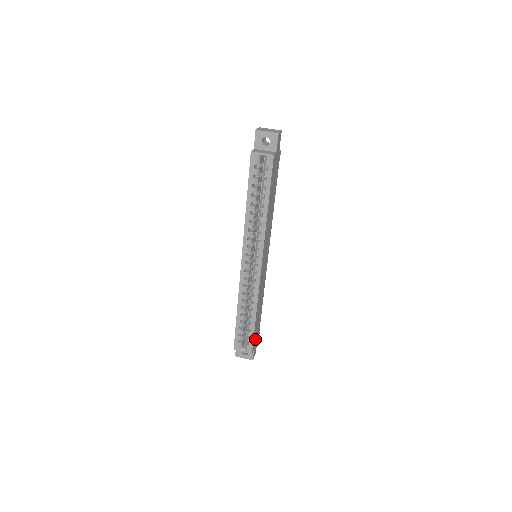
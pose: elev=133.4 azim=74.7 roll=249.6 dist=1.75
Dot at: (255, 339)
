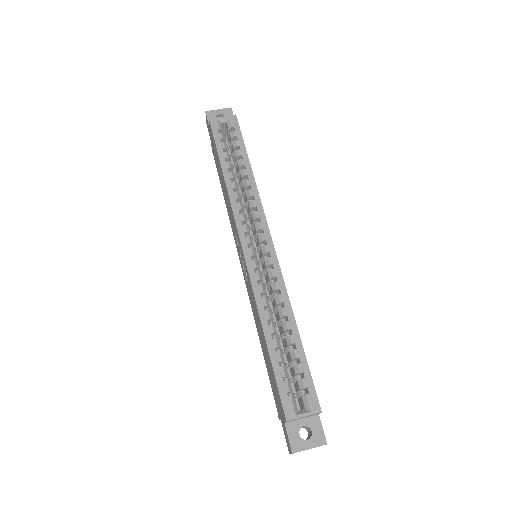
Dot at: occluded
